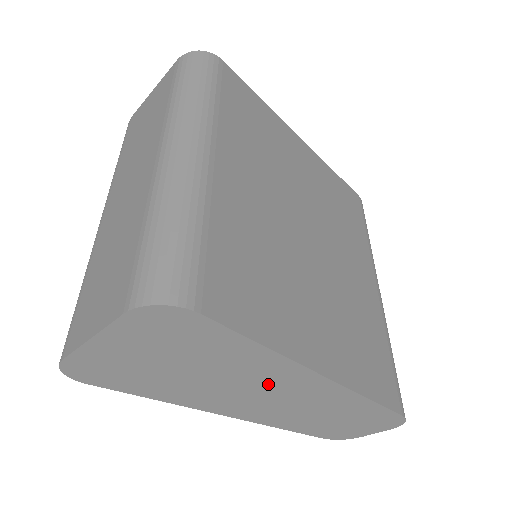
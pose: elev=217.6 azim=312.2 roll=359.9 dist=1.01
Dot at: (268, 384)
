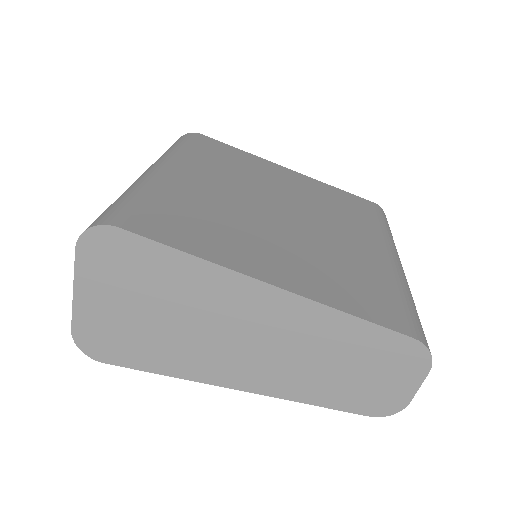
Dot at: (235, 316)
